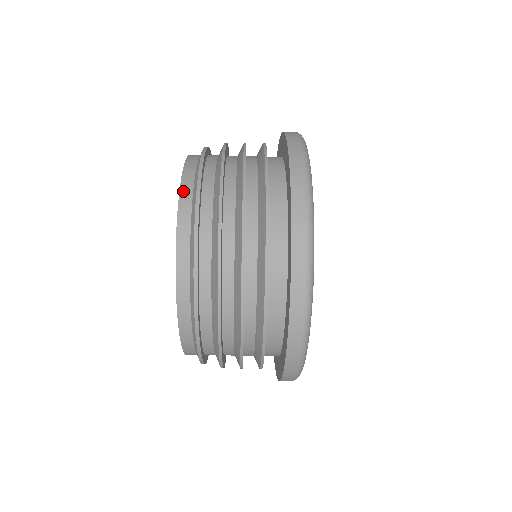
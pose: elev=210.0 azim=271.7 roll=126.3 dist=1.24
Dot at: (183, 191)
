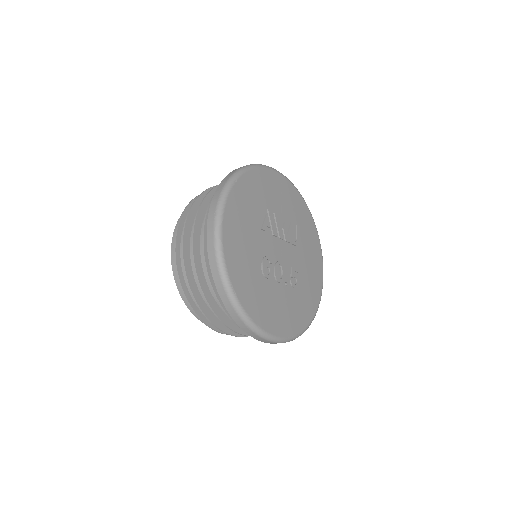
Dot at: occluded
